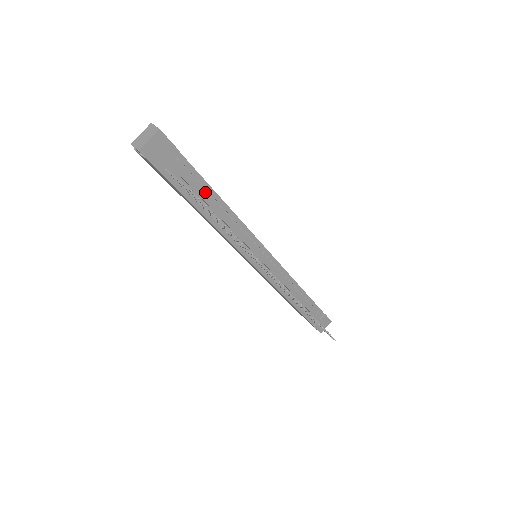
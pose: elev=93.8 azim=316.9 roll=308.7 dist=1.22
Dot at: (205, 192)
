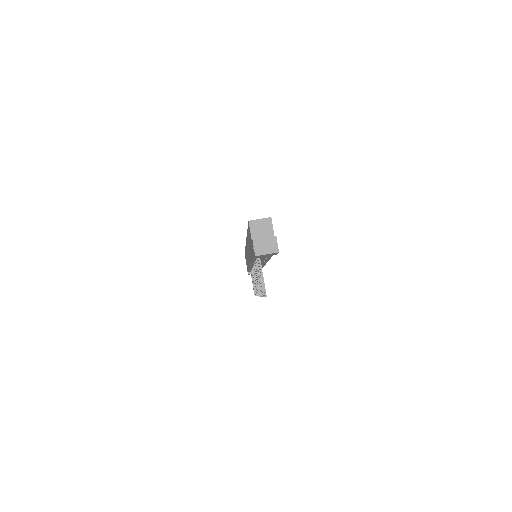
Dot at: occluded
